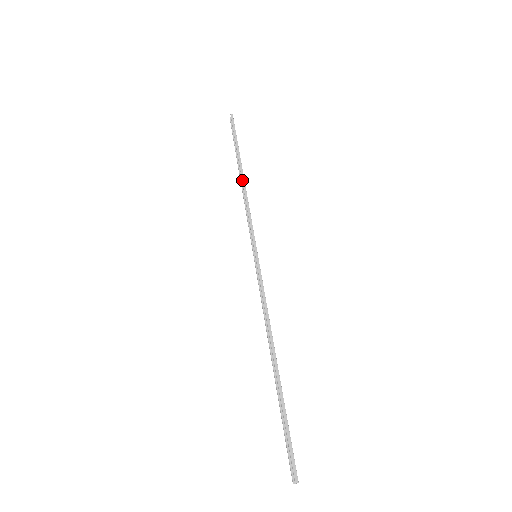
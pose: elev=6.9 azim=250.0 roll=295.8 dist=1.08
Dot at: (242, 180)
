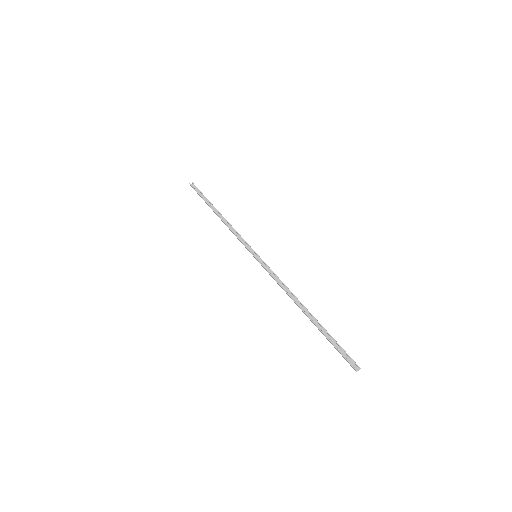
Dot at: occluded
